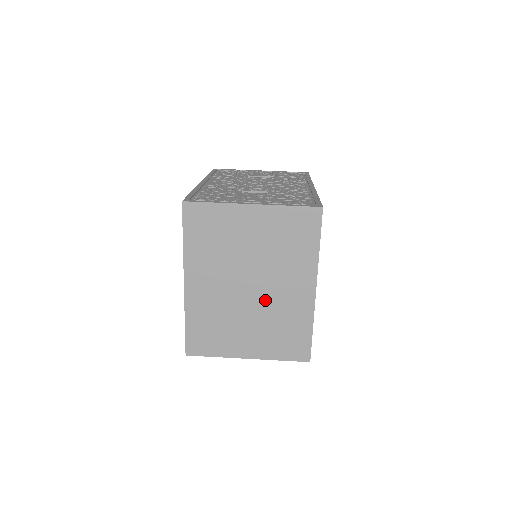
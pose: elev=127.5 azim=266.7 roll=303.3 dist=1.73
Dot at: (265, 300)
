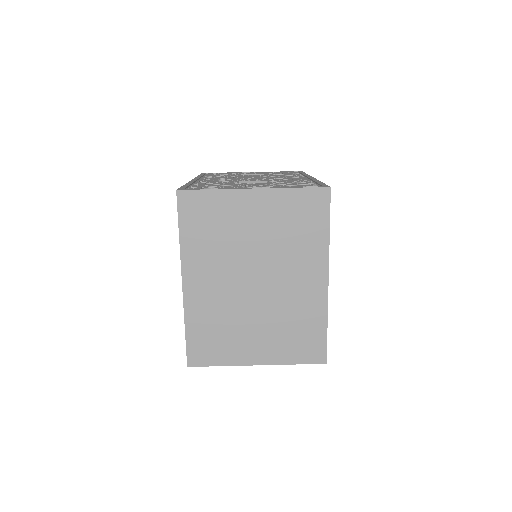
Dot at: (273, 296)
